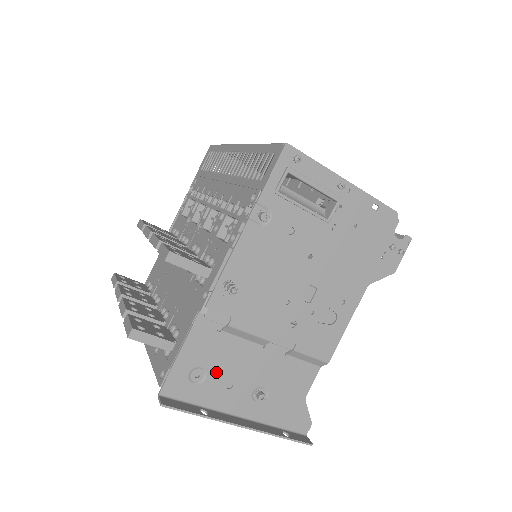
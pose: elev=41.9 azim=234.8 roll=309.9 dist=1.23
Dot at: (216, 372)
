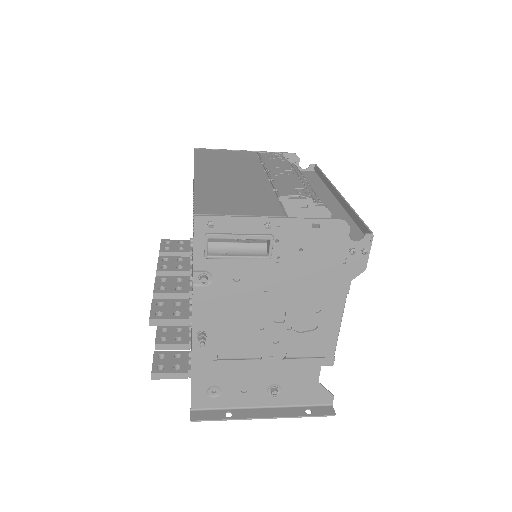
Dot at: (228, 386)
